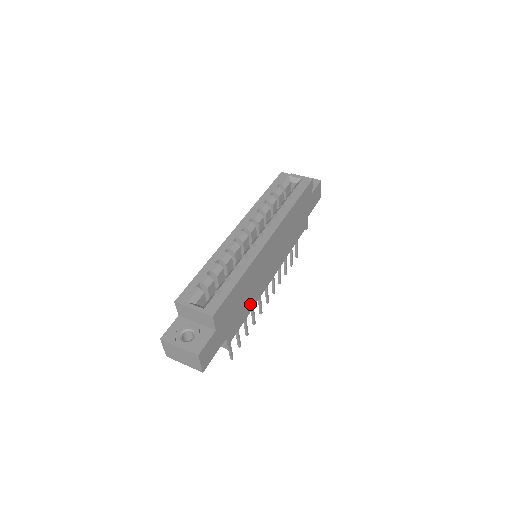
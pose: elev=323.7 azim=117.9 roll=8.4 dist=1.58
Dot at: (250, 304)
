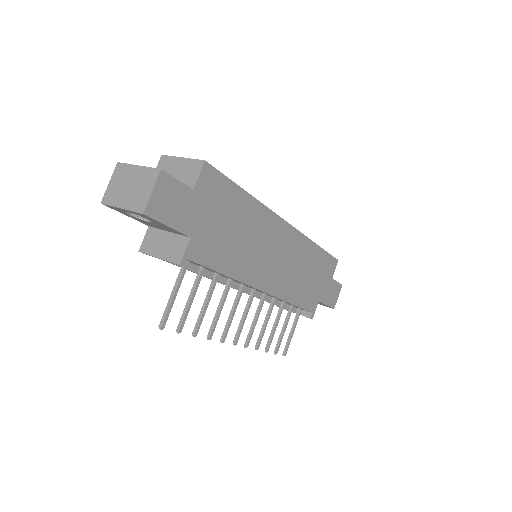
Dot at: (232, 262)
